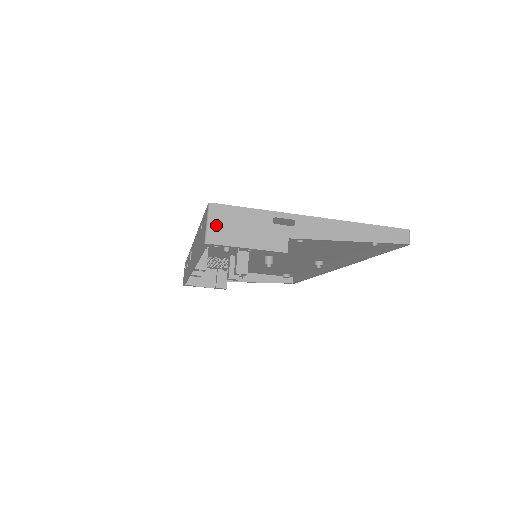
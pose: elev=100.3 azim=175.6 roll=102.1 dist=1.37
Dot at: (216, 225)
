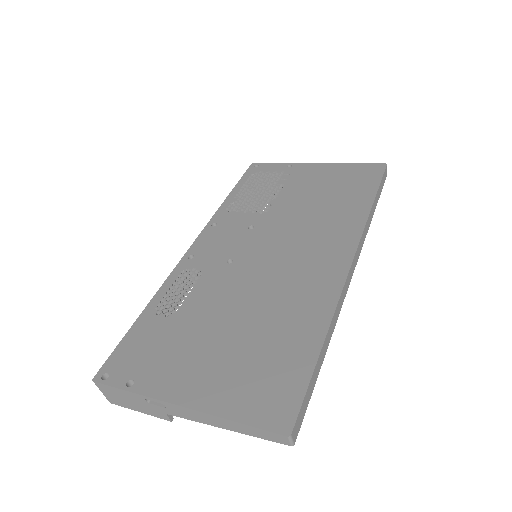
Dot at: (107, 395)
